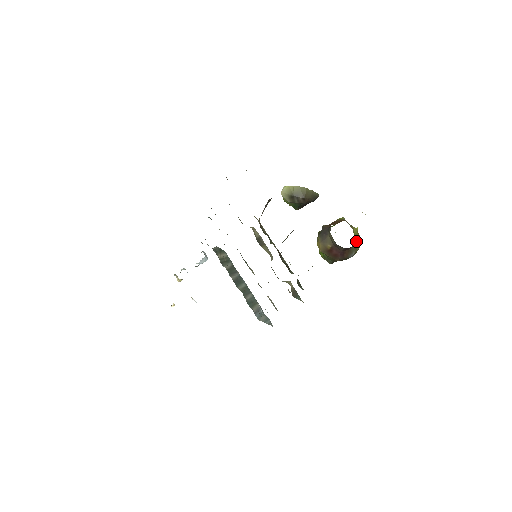
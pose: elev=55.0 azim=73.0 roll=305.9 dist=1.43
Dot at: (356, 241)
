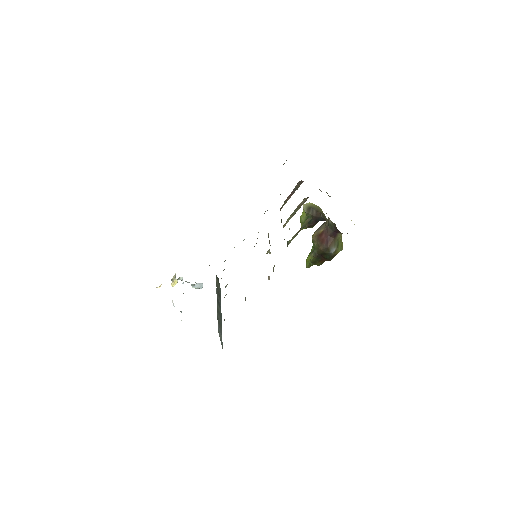
Dot at: (340, 243)
